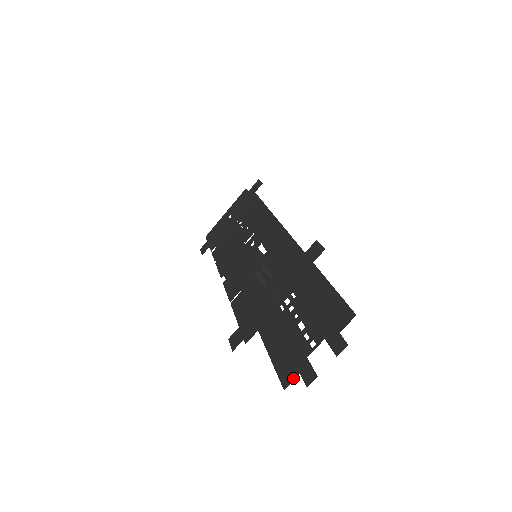
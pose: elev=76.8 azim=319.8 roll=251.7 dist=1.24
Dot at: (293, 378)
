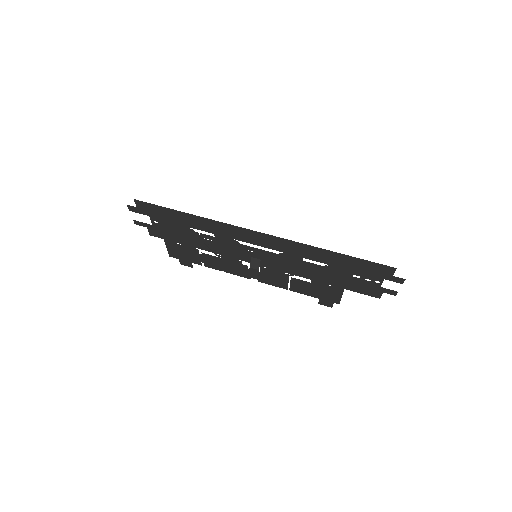
Dot at: (381, 295)
